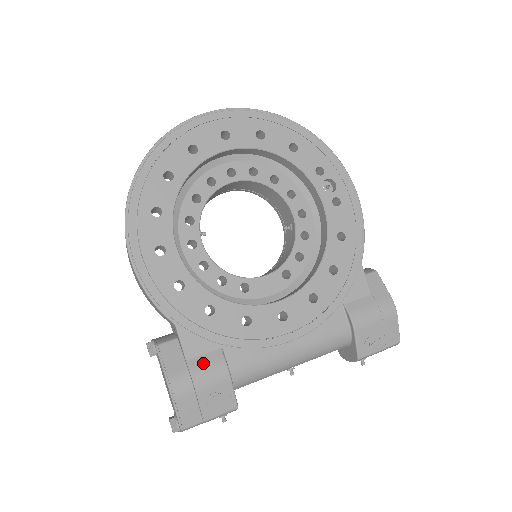
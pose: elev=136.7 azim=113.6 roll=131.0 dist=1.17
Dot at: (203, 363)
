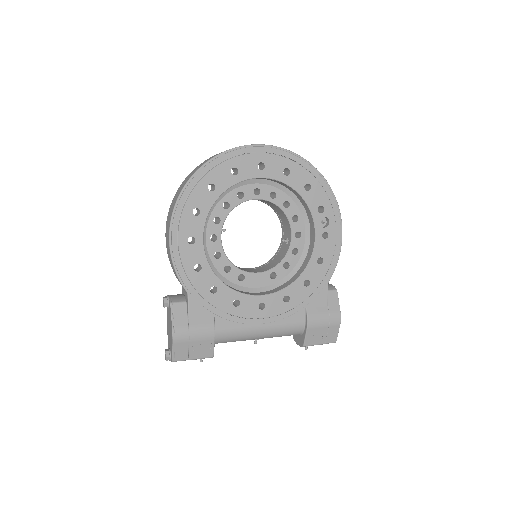
Dot at: (199, 324)
